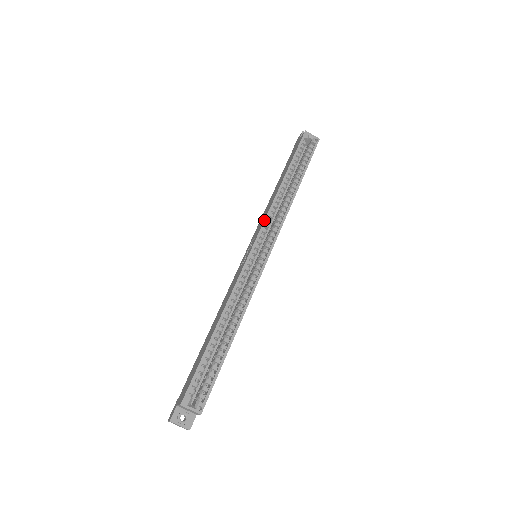
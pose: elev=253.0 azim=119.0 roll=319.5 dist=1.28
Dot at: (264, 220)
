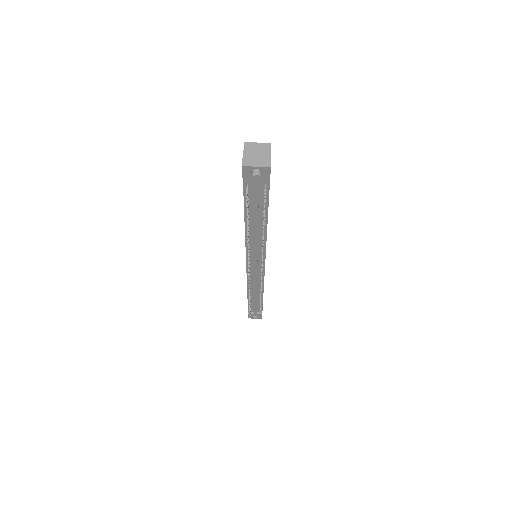
Dot at: occluded
